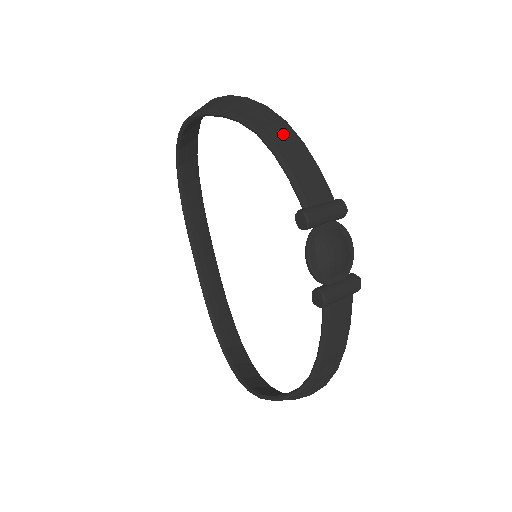
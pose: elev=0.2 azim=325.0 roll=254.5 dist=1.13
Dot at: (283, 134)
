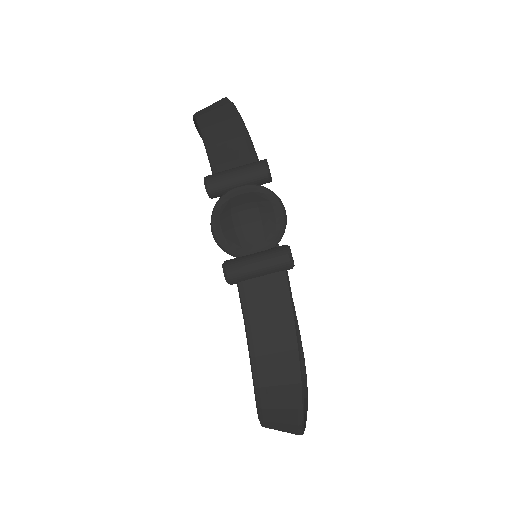
Dot at: (219, 114)
